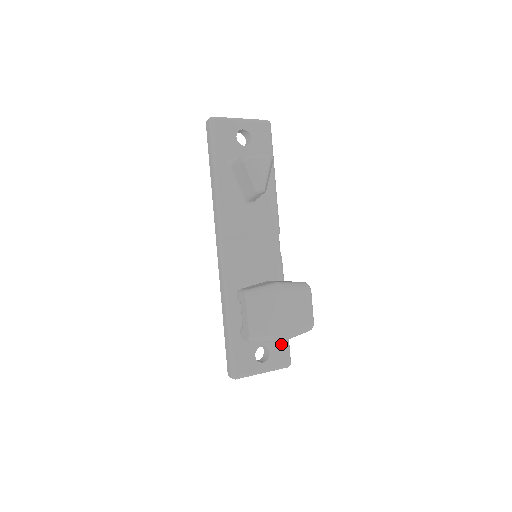
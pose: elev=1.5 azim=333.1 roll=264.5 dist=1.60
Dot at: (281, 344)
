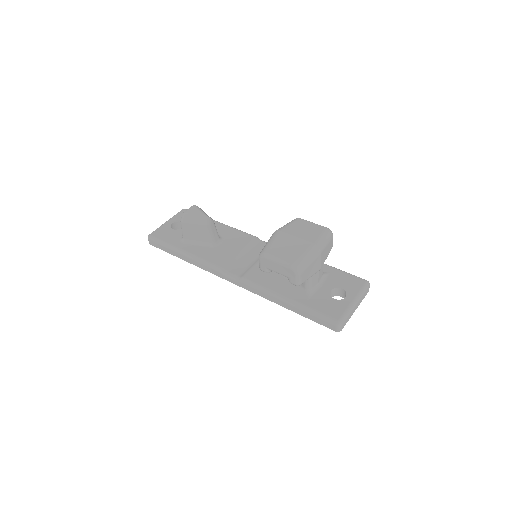
Dot at: (343, 278)
